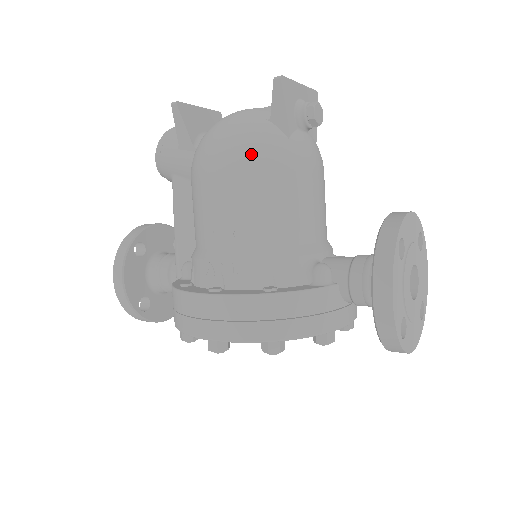
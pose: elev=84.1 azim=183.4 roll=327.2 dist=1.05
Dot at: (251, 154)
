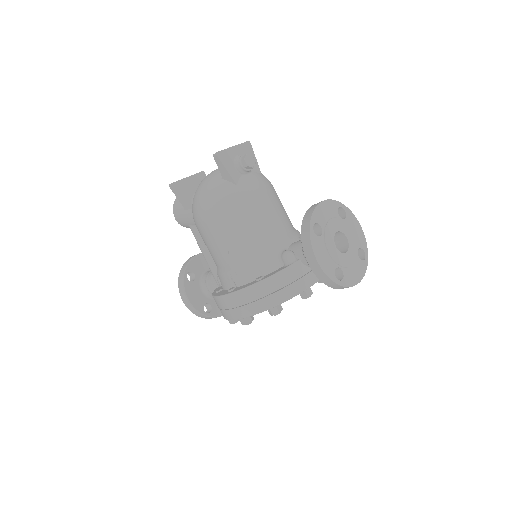
Dot at: (218, 205)
